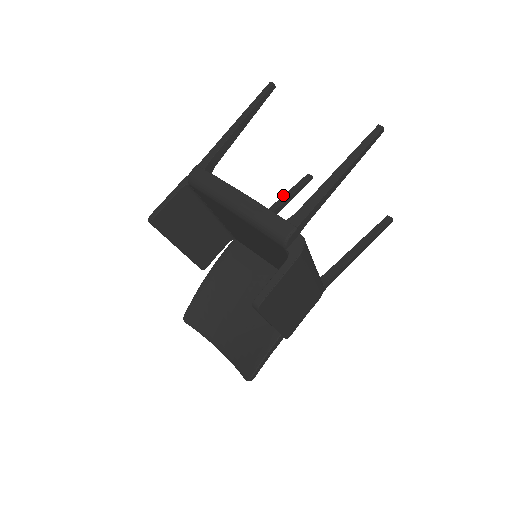
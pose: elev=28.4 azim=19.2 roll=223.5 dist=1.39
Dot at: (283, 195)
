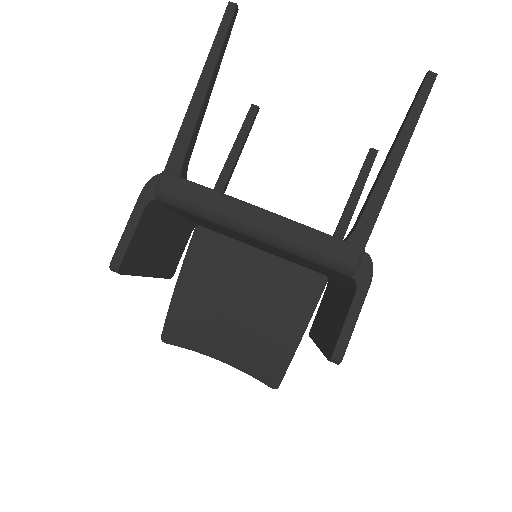
Dot at: (233, 144)
